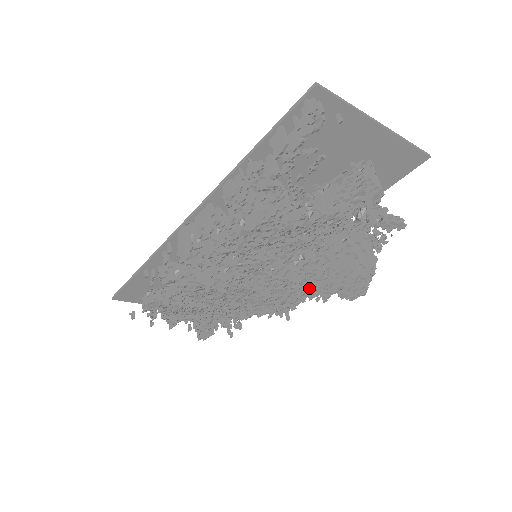
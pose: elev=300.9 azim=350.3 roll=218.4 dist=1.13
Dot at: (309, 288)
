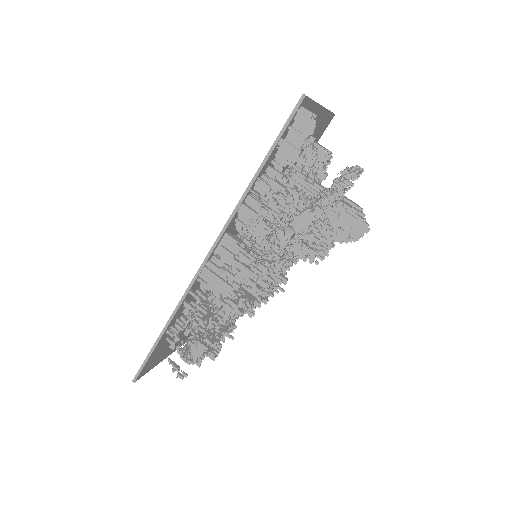
Dot at: (322, 252)
